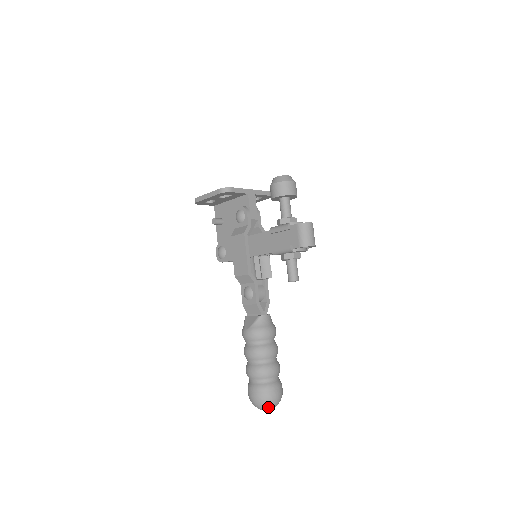
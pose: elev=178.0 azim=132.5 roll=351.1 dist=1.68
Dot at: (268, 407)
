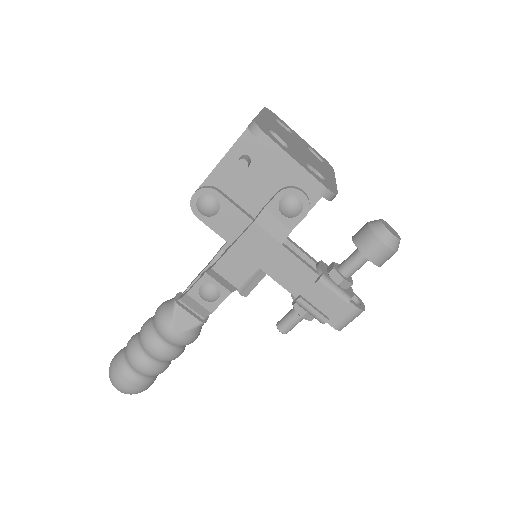
Dot at: occluded
